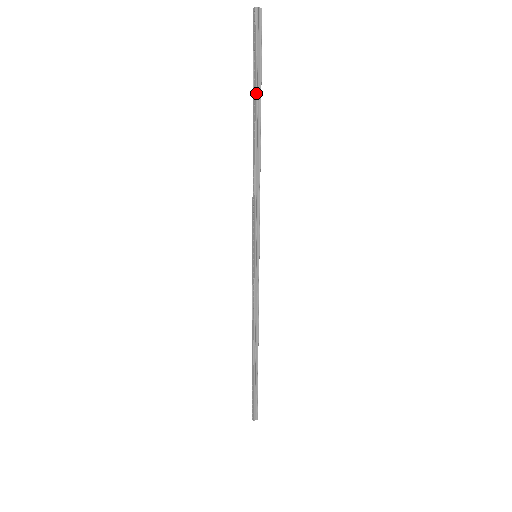
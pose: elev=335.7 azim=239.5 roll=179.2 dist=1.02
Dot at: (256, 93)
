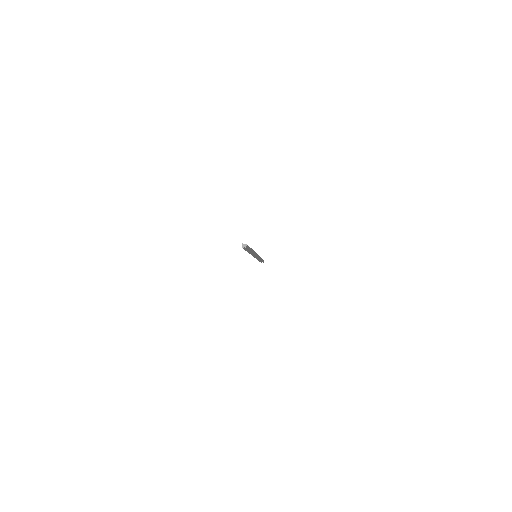
Dot at: (247, 251)
